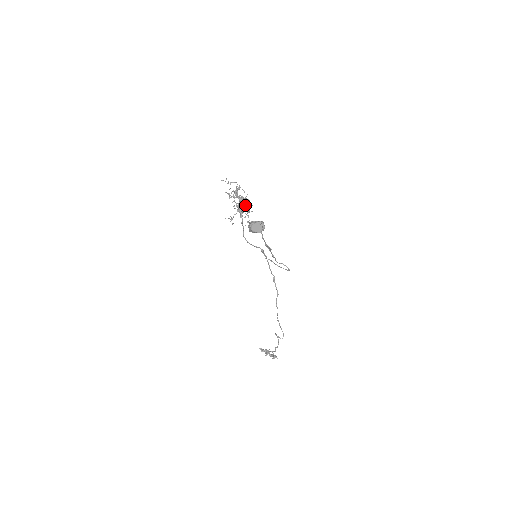
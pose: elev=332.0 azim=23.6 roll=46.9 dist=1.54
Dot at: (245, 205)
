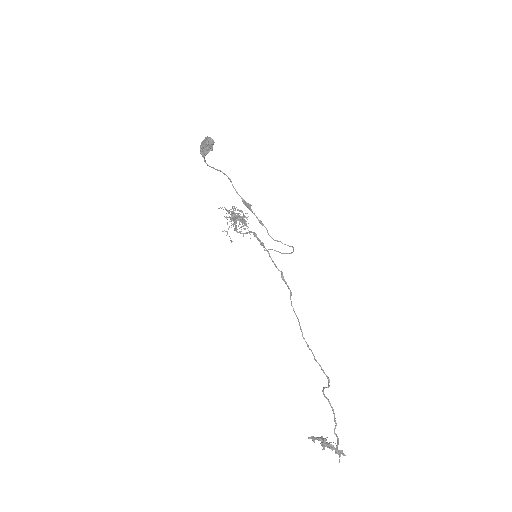
Dot at: (242, 219)
